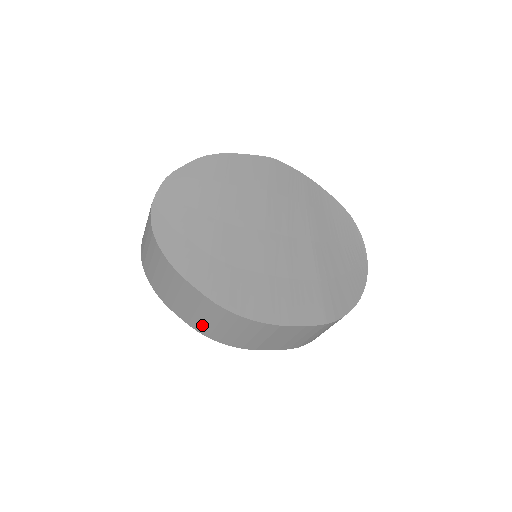
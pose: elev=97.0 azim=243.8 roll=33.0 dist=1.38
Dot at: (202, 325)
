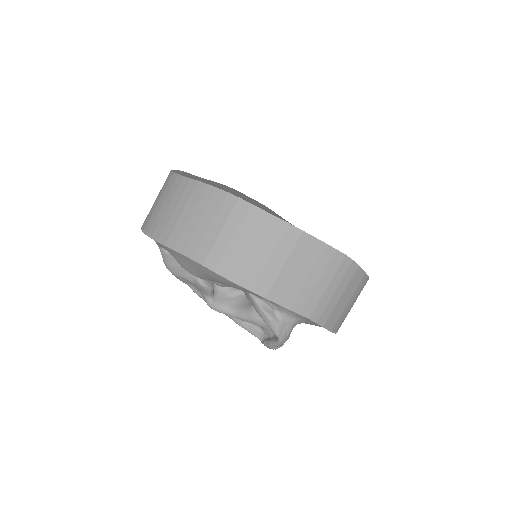
Dot at: (212, 248)
